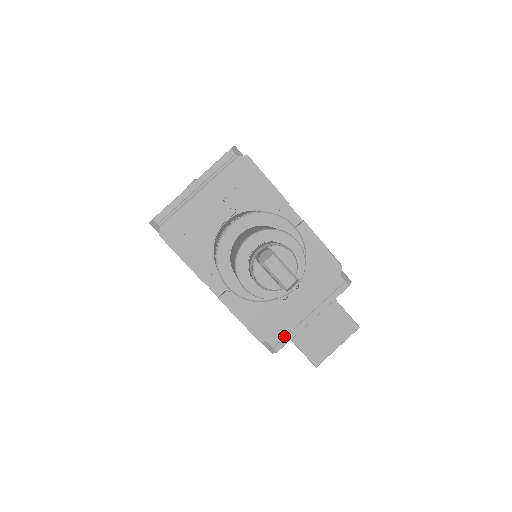
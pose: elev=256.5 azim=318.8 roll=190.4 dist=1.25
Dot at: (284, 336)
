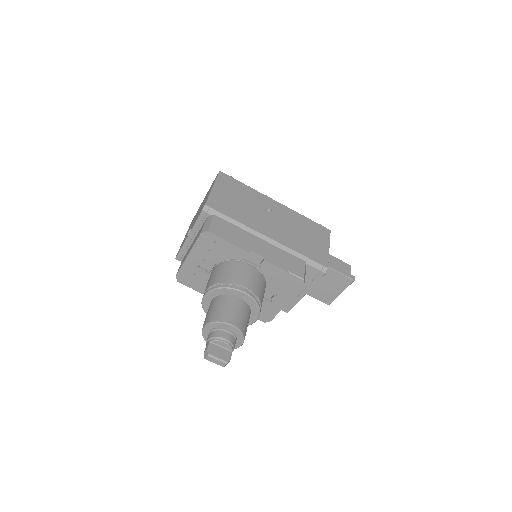
Dot at: (289, 305)
